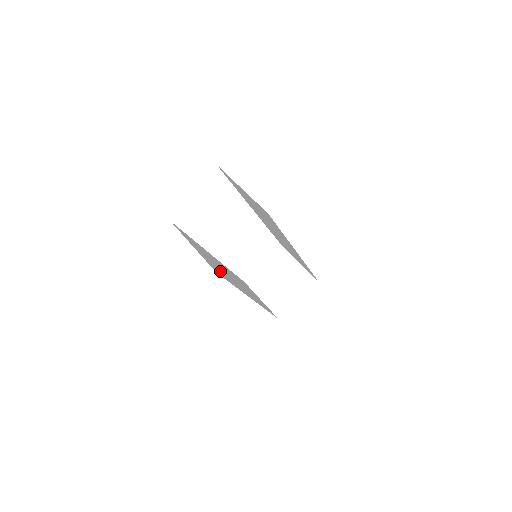
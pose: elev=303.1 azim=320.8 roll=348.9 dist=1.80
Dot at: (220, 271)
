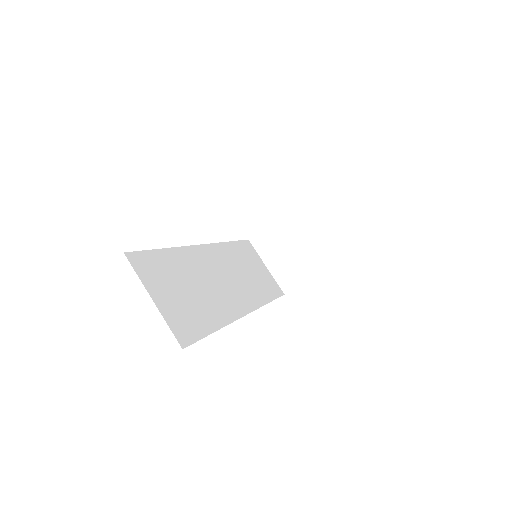
Dot at: (197, 312)
